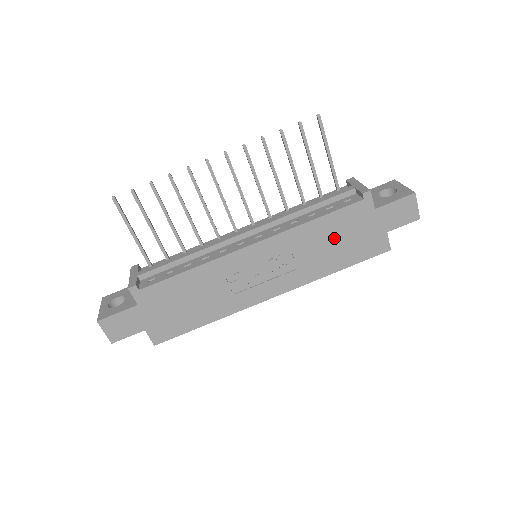
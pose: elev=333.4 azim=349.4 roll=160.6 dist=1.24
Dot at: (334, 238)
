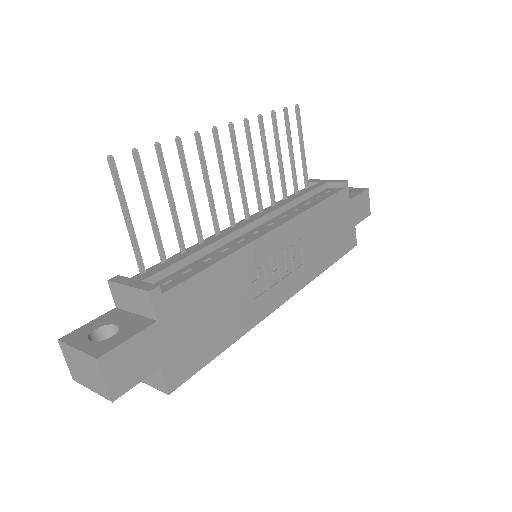
Dot at: (327, 228)
